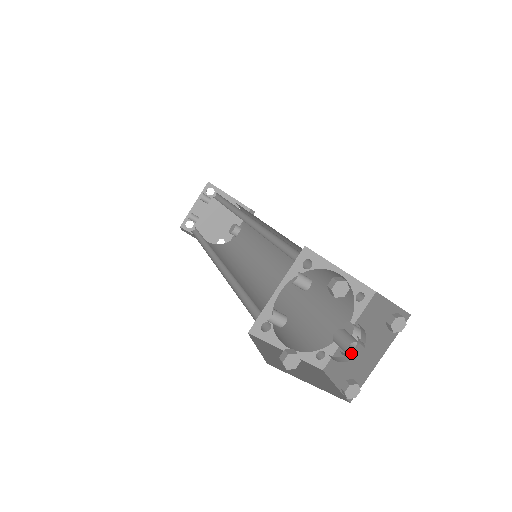
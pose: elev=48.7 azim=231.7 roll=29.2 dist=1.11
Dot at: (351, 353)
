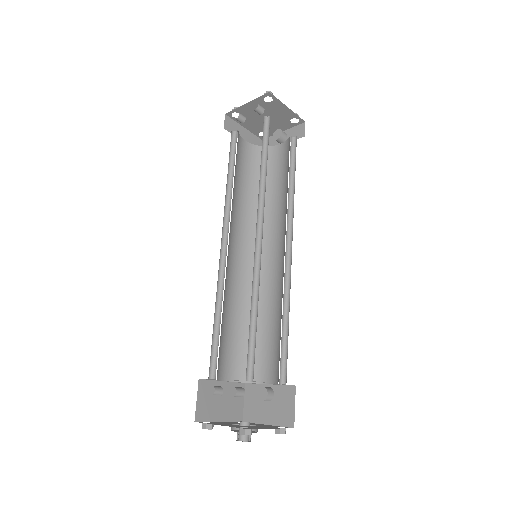
Dot at: occluded
